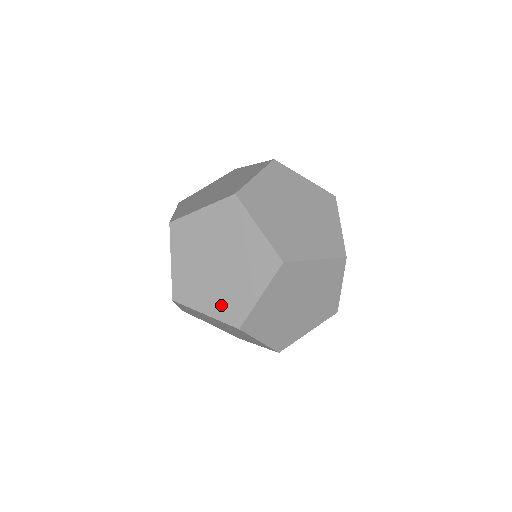
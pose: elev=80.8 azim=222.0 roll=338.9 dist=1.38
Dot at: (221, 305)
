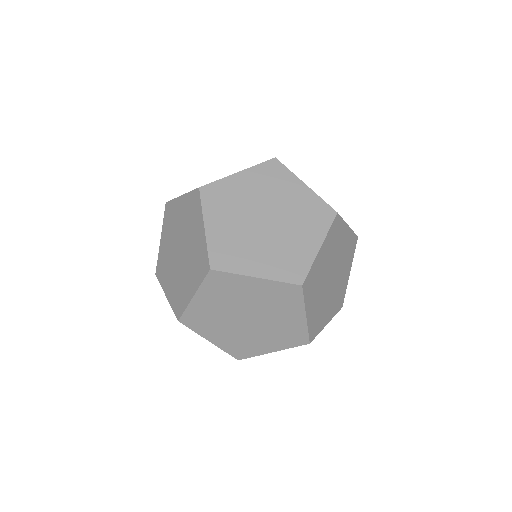
Dot at: (276, 263)
